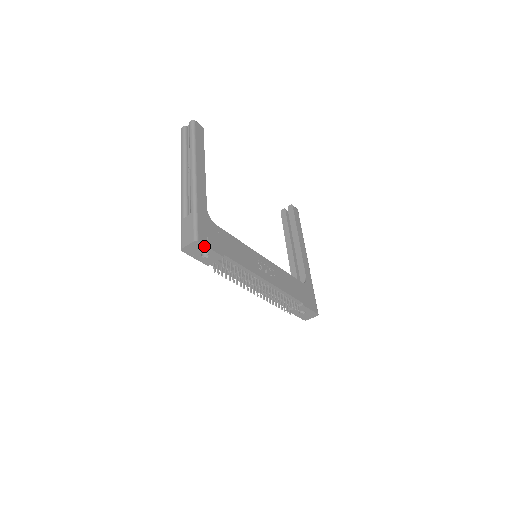
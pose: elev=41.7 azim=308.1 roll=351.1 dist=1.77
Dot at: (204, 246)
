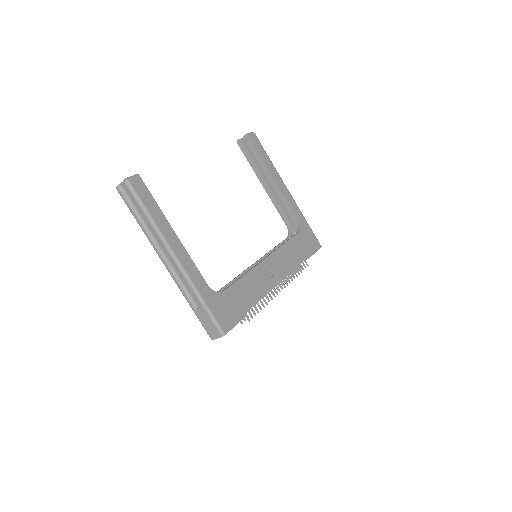
Dot at: occluded
